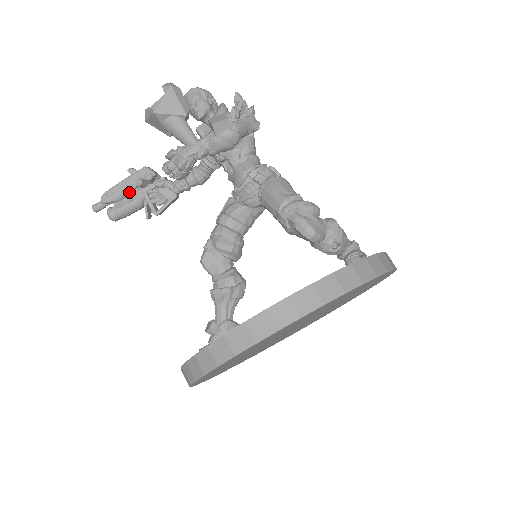
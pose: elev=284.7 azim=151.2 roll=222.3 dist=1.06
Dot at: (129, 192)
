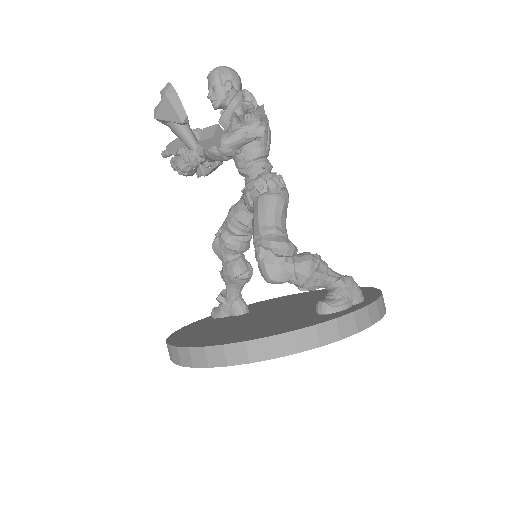
Dot at: occluded
